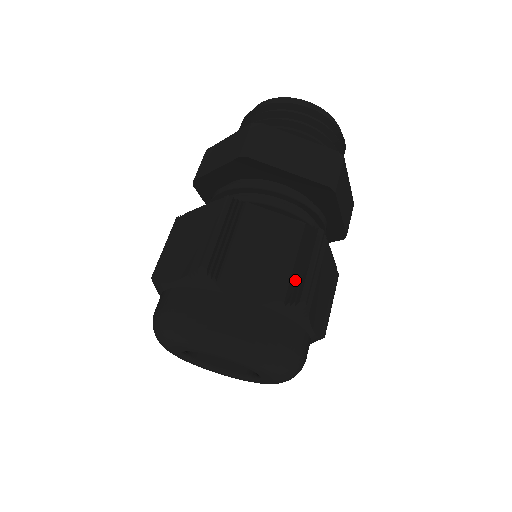
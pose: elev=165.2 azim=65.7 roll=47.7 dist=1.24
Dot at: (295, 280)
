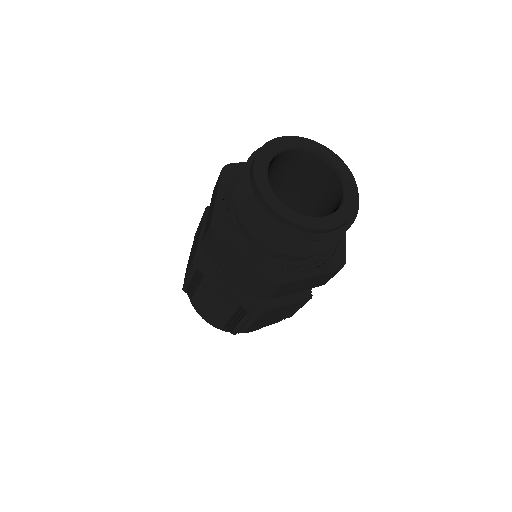
Dot at: (229, 324)
